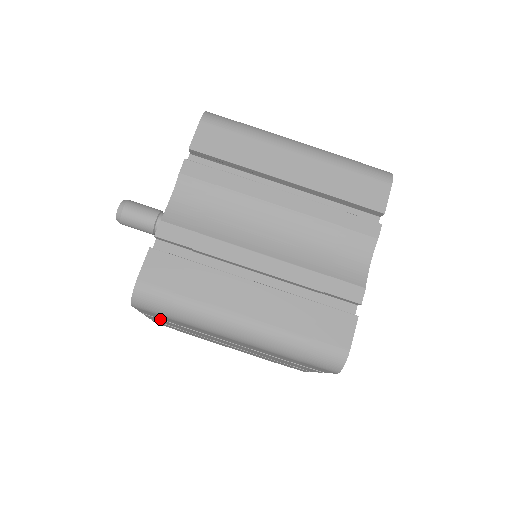
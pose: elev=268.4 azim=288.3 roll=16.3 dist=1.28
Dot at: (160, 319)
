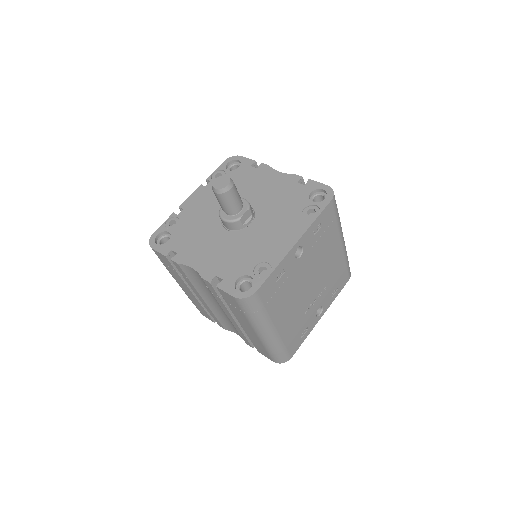
Dot at: occluded
